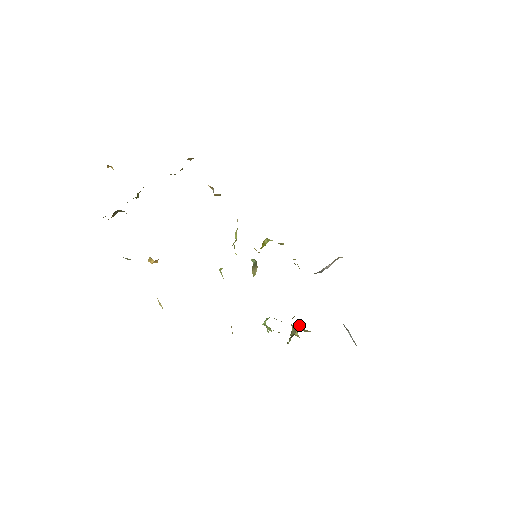
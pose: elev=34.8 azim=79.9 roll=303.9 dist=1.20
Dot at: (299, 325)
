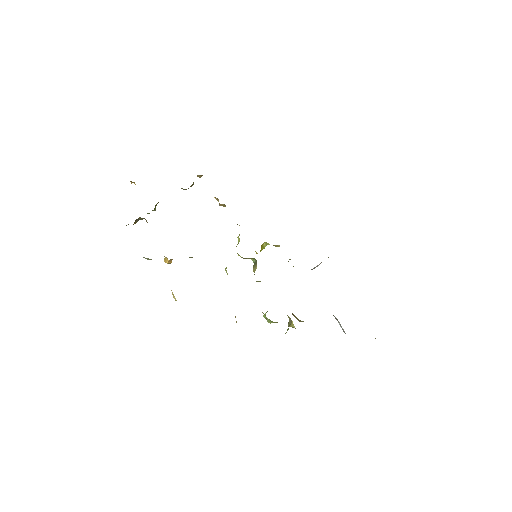
Dot at: (295, 316)
